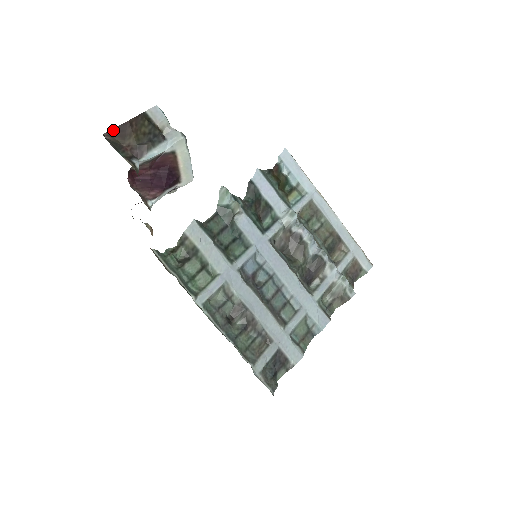
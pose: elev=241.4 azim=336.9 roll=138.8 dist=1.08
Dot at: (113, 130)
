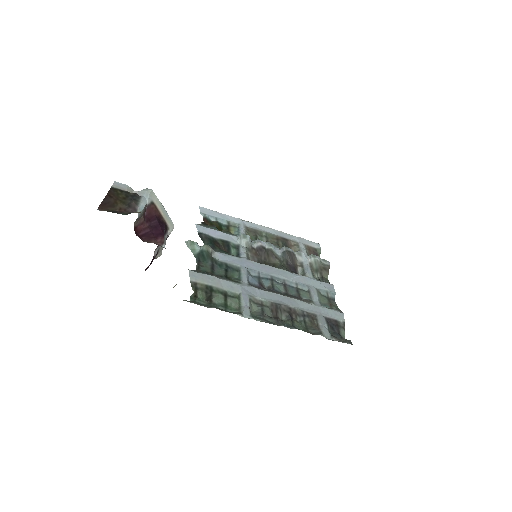
Dot at: (101, 205)
